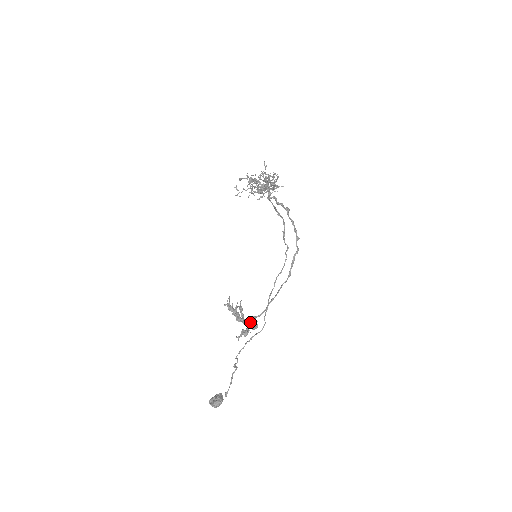
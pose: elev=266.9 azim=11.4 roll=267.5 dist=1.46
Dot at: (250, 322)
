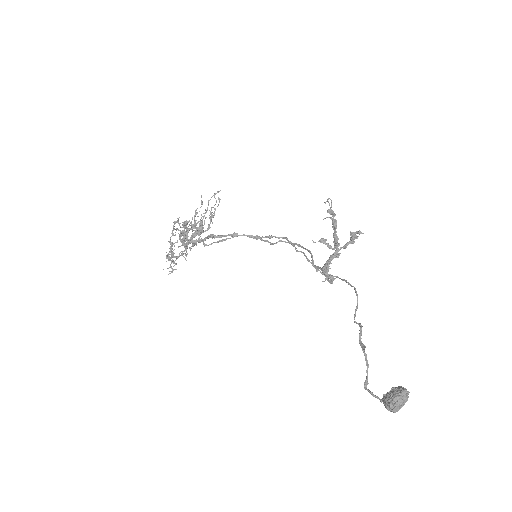
Dot at: (336, 253)
